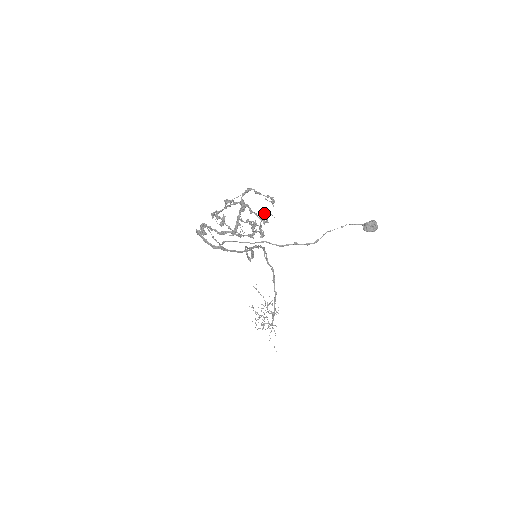
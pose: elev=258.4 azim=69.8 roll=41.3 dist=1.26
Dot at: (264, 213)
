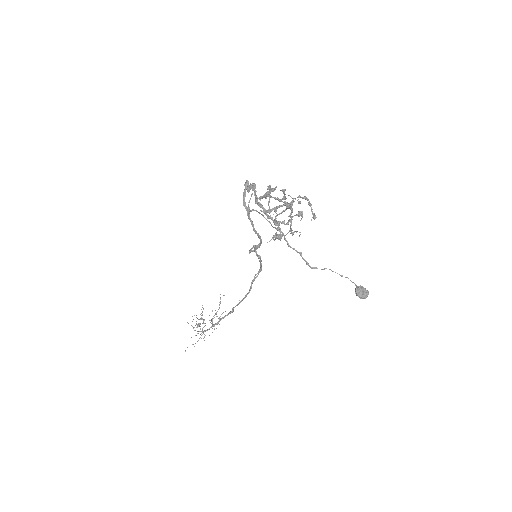
Dot at: occluded
